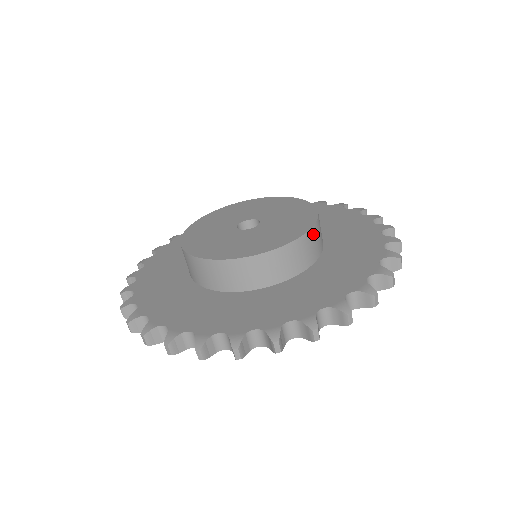
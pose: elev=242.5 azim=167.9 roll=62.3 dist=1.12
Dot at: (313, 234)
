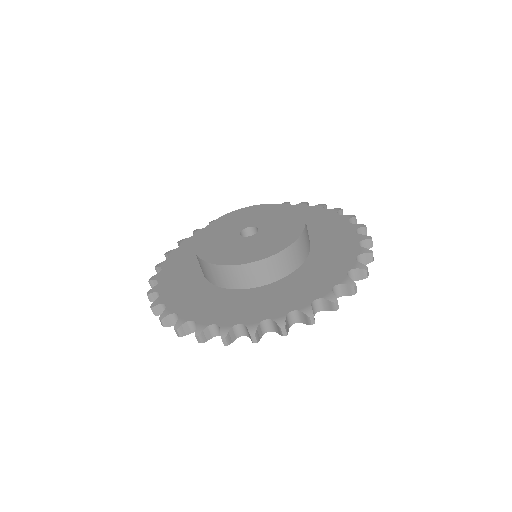
Dot at: (306, 231)
